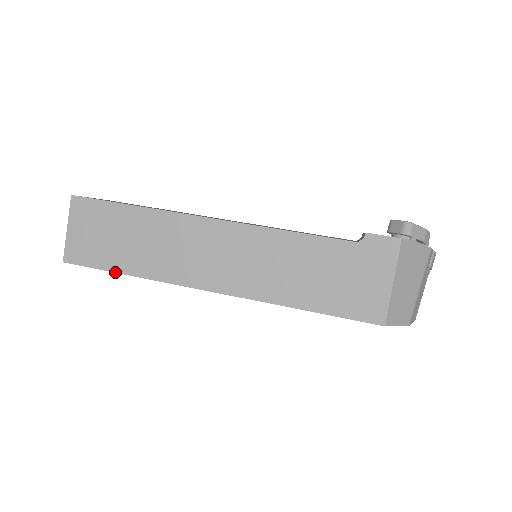
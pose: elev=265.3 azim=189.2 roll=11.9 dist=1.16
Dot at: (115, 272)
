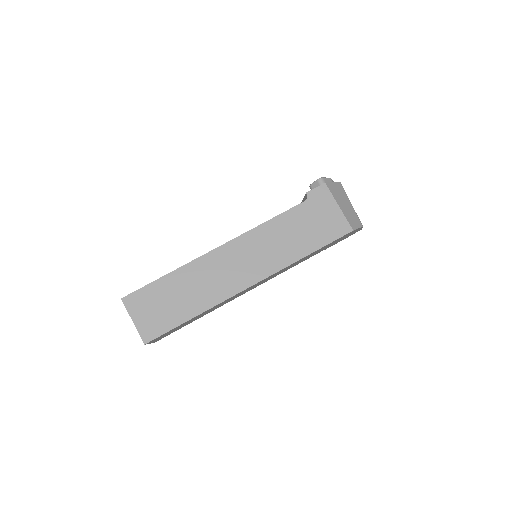
Dot at: (184, 322)
